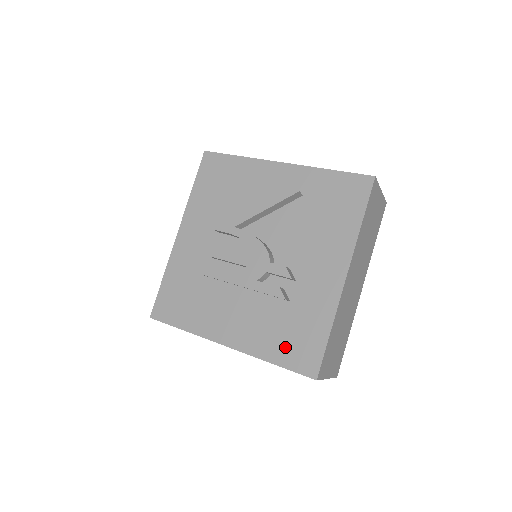
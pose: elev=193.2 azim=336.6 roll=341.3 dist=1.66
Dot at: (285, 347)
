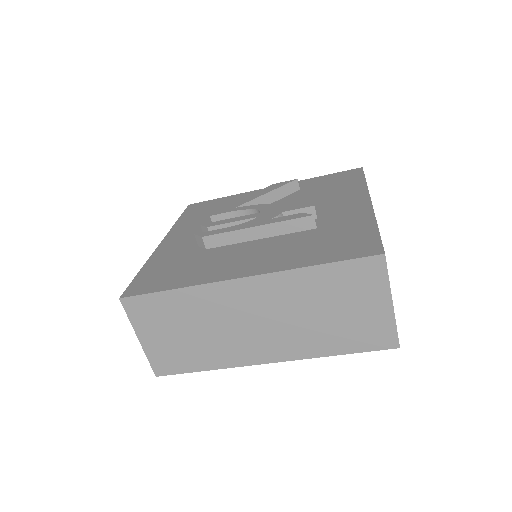
Dot at: (327, 250)
